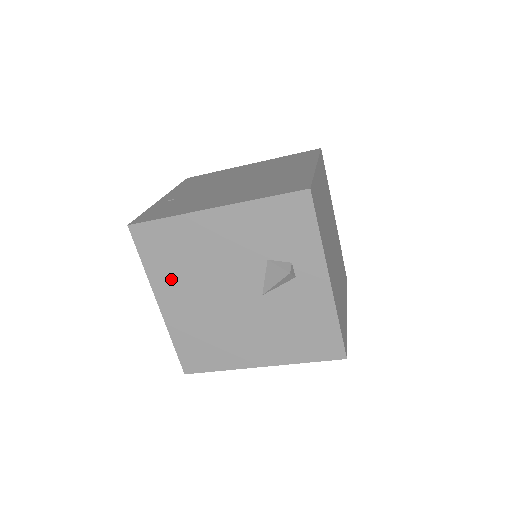
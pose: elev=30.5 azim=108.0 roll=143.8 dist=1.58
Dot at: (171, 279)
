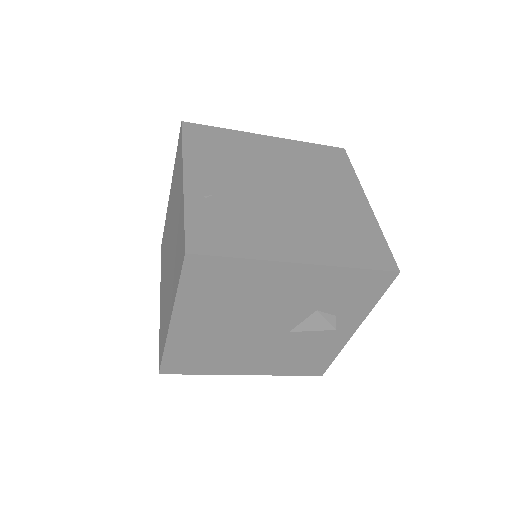
Dot at: (203, 307)
